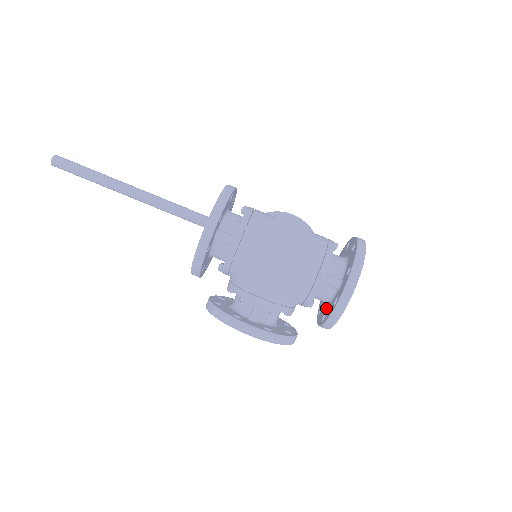
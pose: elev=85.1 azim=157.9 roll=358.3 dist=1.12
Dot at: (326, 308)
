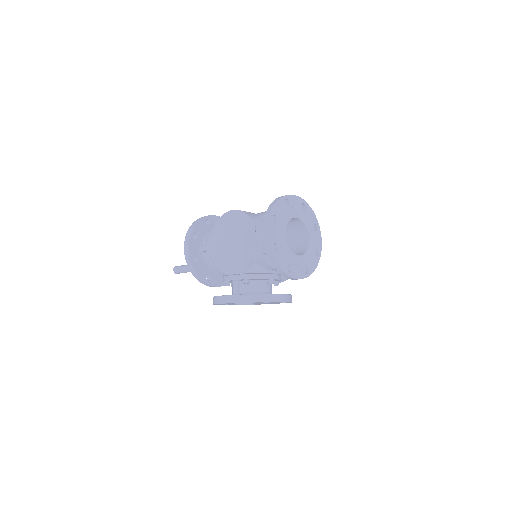
Dot at: occluded
